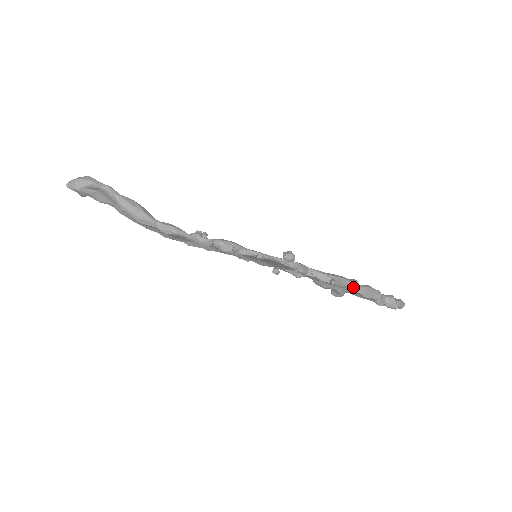
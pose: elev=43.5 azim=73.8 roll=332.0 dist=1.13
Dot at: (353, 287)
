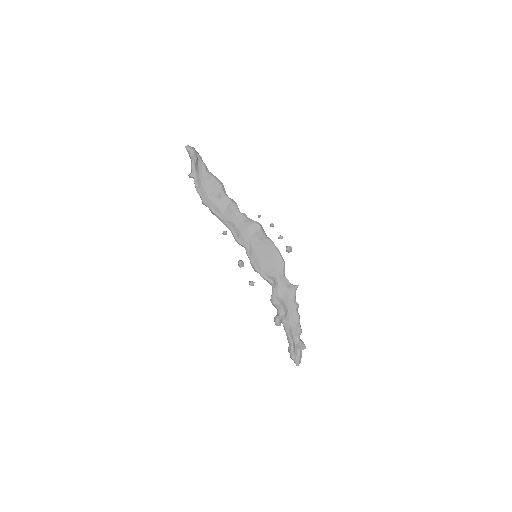
Dot at: (298, 304)
